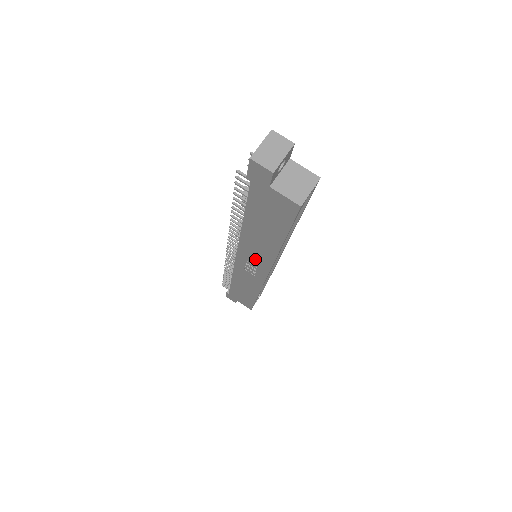
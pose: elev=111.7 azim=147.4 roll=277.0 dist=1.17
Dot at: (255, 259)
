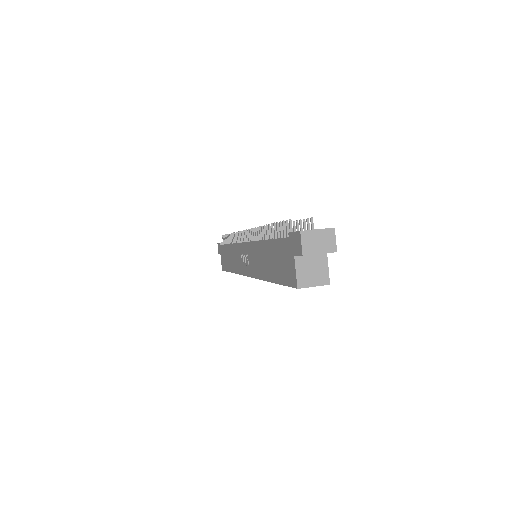
Dot at: (251, 261)
